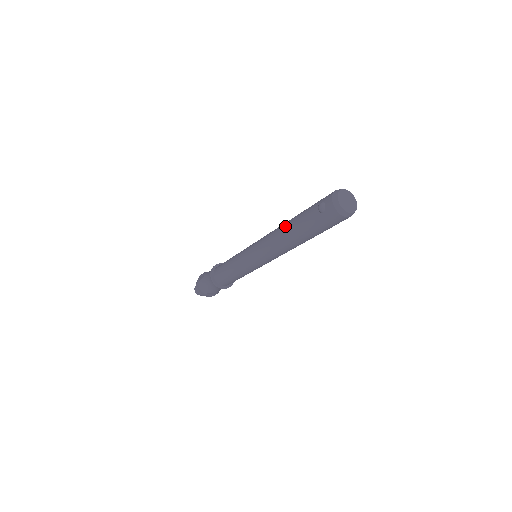
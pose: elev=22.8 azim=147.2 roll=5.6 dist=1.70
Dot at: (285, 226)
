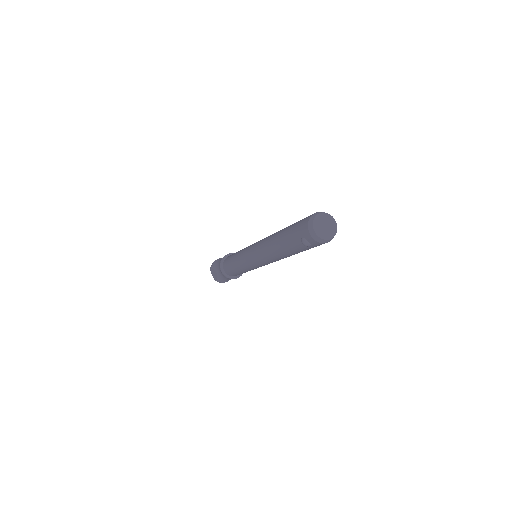
Dot at: (275, 251)
